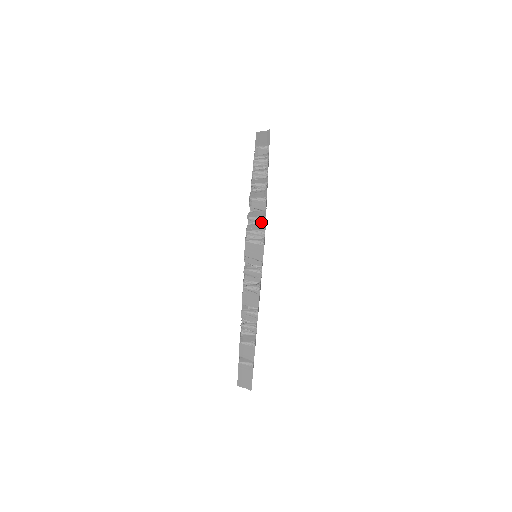
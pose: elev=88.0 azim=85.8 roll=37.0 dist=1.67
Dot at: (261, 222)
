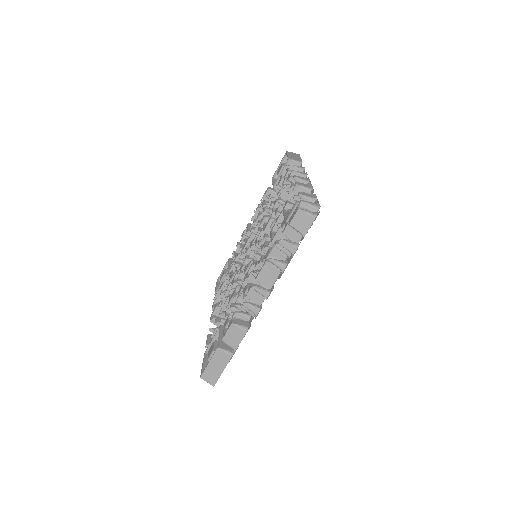
Dot at: occluded
